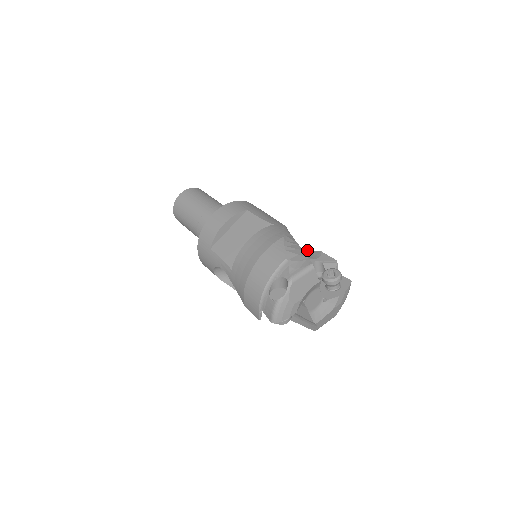
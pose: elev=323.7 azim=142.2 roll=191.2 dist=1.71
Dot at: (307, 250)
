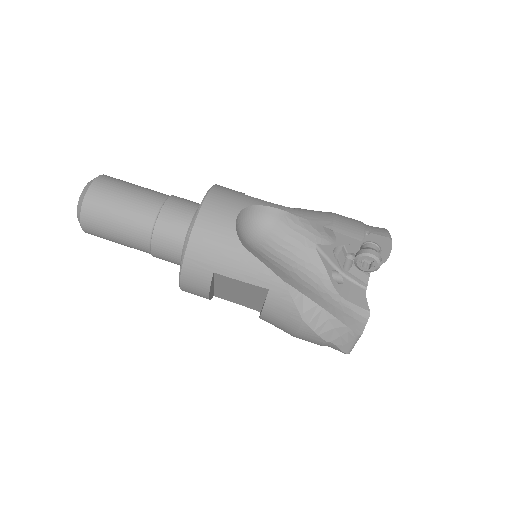
Dot at: (308, 221)
